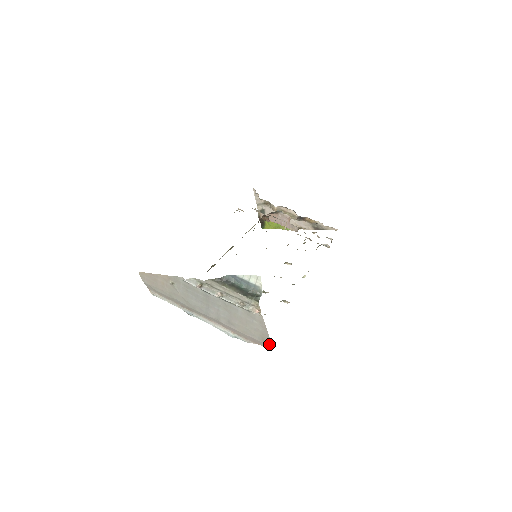
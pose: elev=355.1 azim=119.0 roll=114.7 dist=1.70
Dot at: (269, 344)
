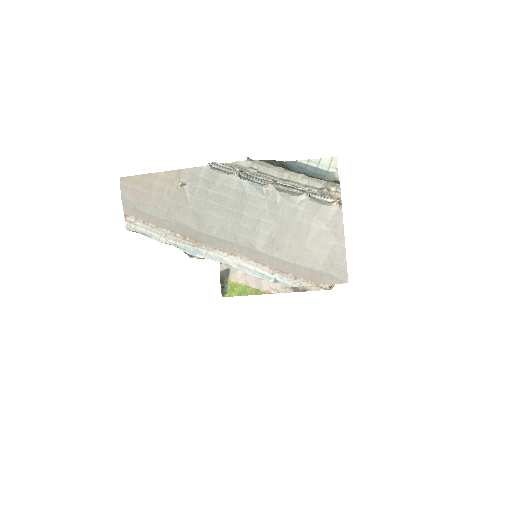
Dot at: (342, 273)
